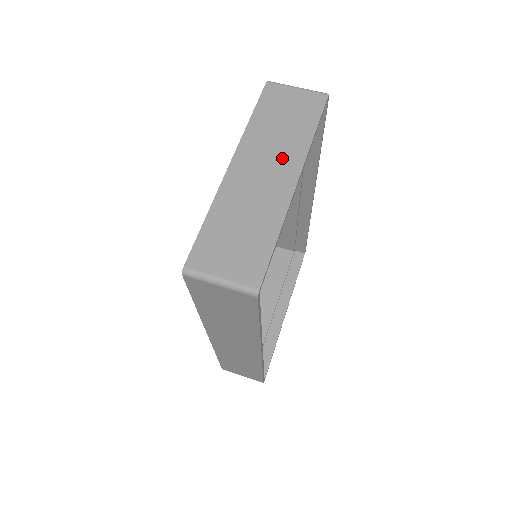
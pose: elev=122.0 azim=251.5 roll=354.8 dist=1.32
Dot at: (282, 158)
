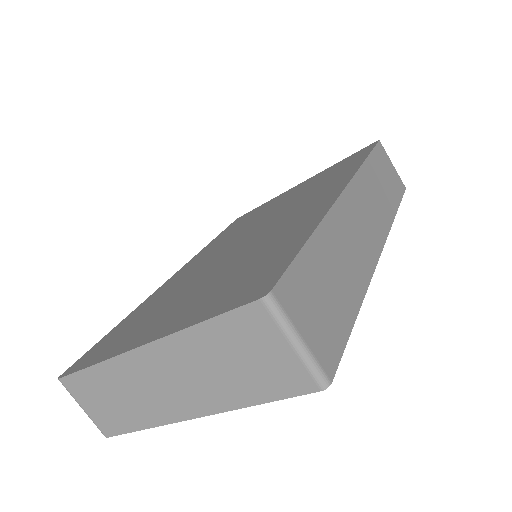
Dot at: (195, 391)
